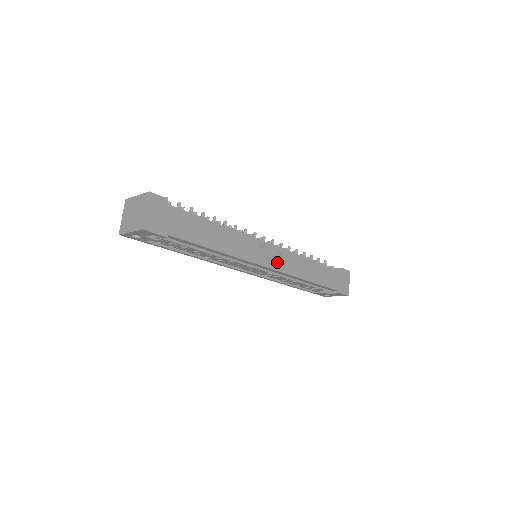
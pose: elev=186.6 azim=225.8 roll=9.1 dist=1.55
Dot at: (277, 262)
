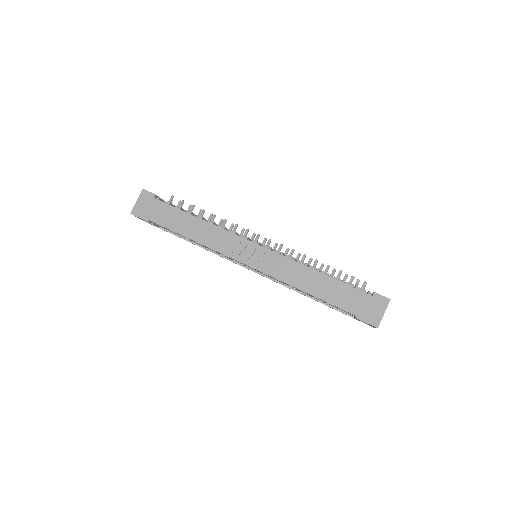
Dot at: (260, 262)
